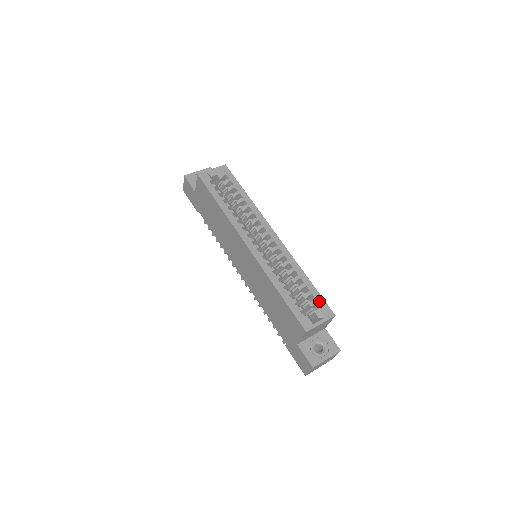
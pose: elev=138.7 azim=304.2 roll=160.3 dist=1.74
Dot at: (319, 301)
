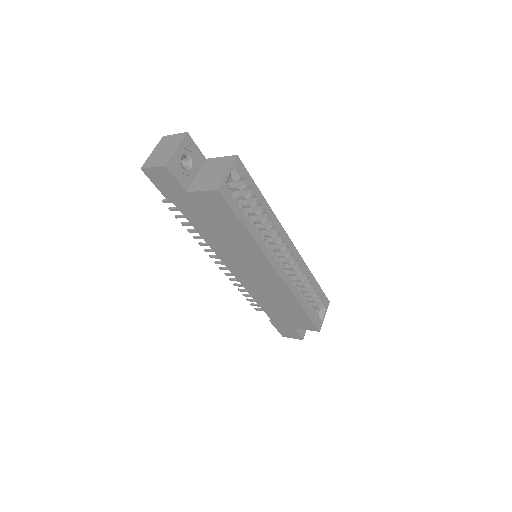
Dot at: (322, 296)
